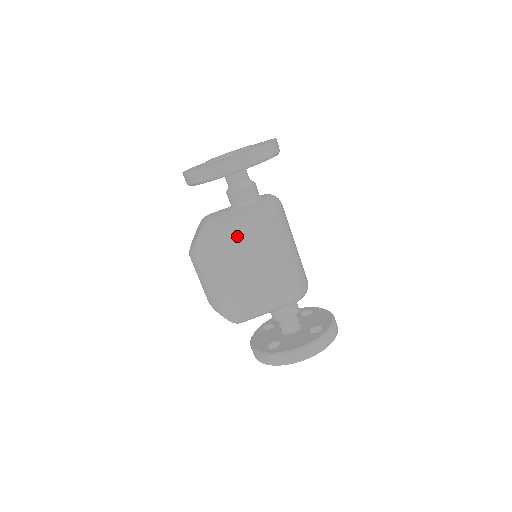
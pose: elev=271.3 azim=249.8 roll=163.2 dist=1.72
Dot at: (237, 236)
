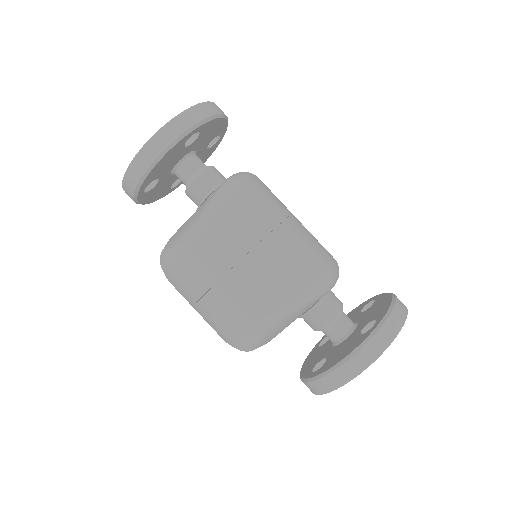
Dot at: (189, 241)
